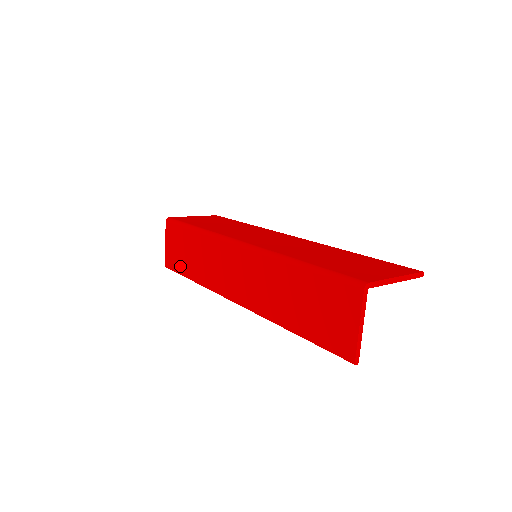
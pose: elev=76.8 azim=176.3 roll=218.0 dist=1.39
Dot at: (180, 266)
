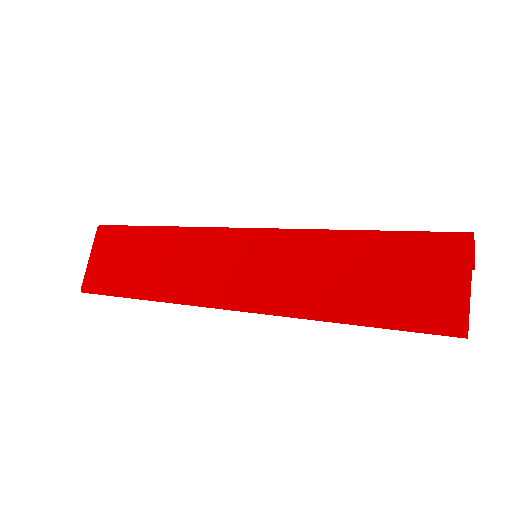
Dot at: (117, 282)
